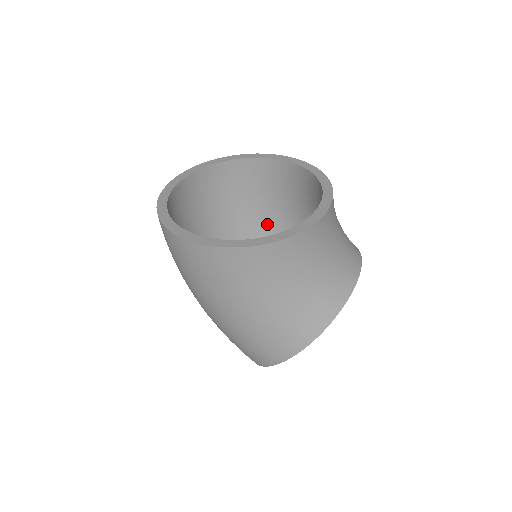
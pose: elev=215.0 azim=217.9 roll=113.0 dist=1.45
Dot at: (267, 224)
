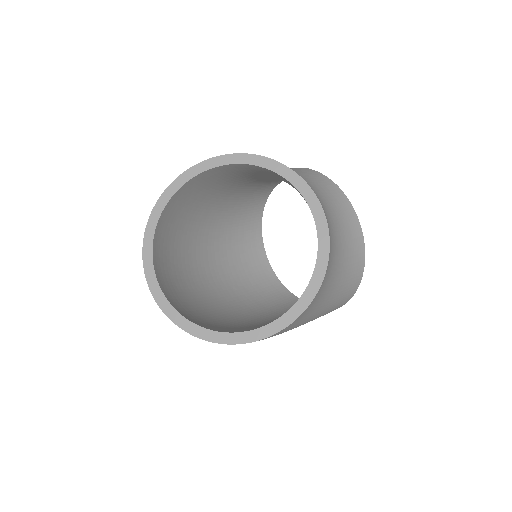
Dot at: (220, 206)
